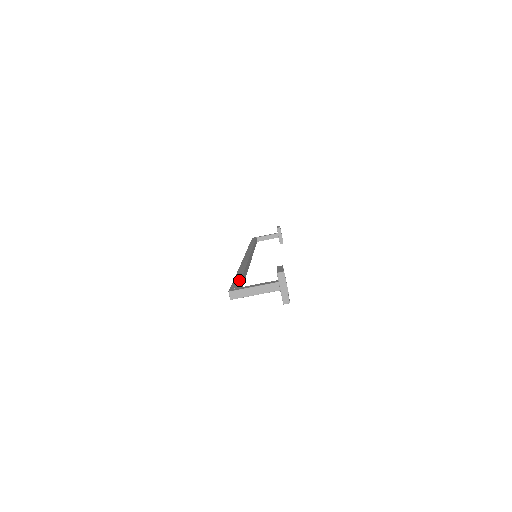
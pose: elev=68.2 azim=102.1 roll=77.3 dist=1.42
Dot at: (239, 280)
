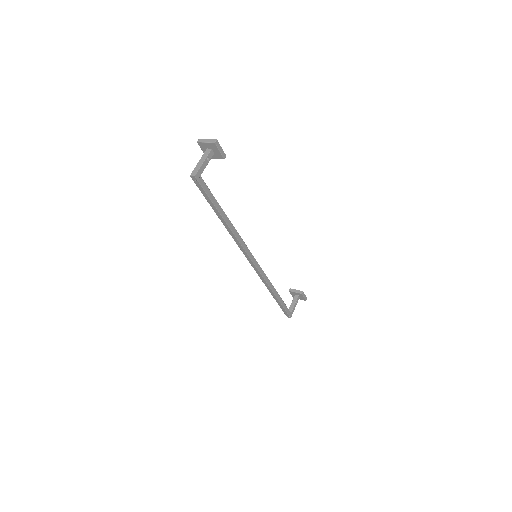
Dot at: occluded
